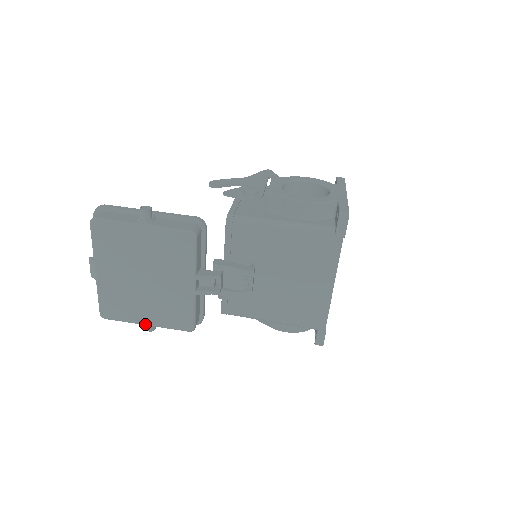
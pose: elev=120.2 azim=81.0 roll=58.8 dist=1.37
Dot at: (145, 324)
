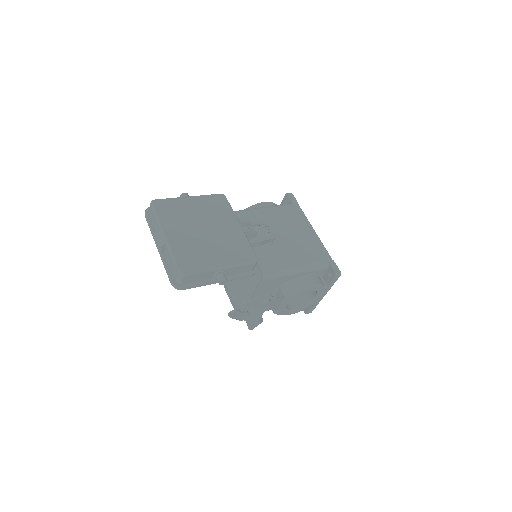
Dot at: (220, 267)
